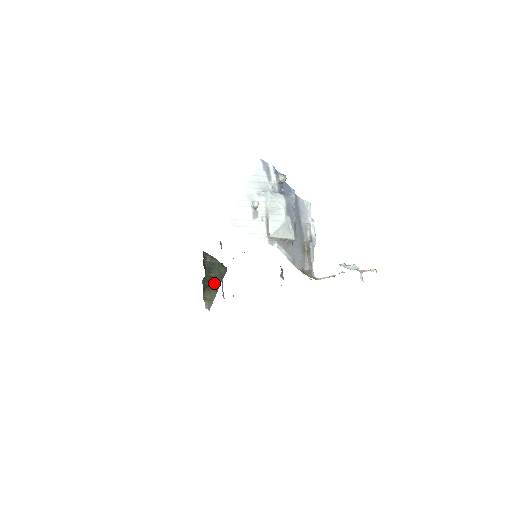
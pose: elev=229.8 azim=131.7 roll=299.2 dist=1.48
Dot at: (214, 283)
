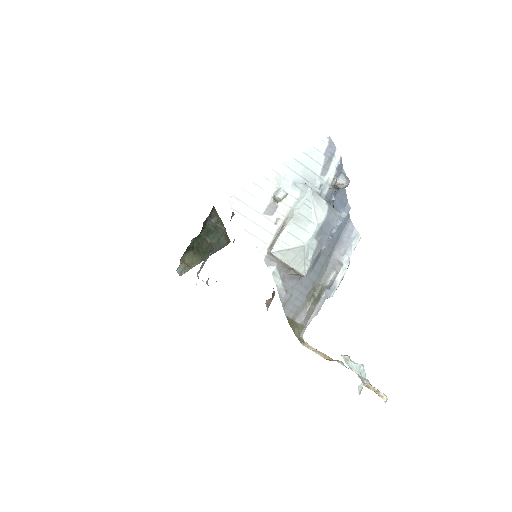
Dot at: (204, 250)
